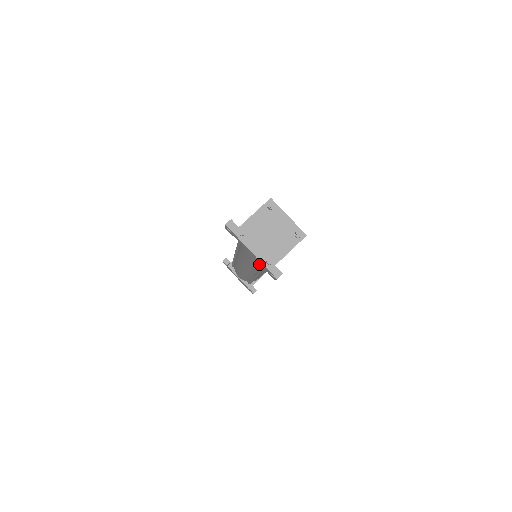
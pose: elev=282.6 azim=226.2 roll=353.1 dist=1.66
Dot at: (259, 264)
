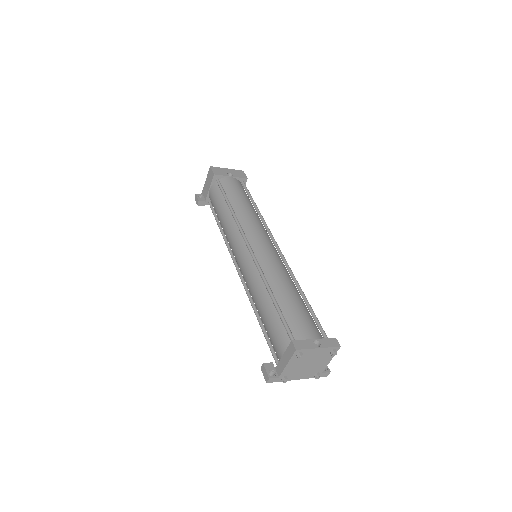
Dot at: occluded
